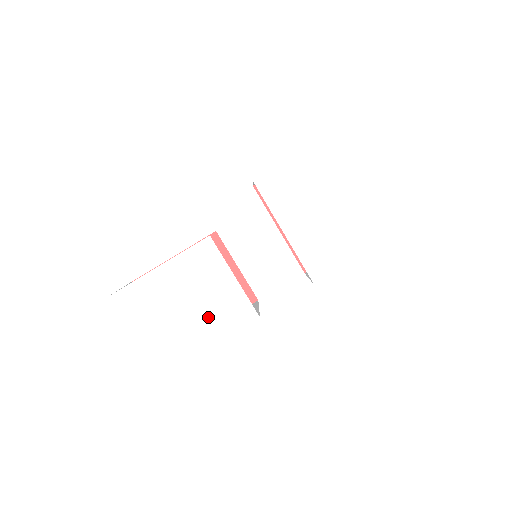
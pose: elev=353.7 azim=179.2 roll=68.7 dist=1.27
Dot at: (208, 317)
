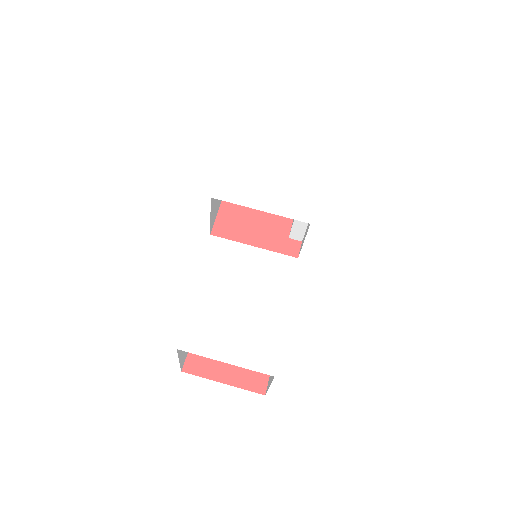
Dot at: (265, 301)
